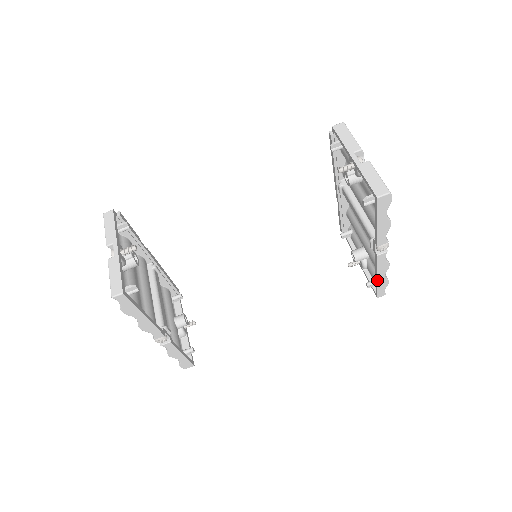
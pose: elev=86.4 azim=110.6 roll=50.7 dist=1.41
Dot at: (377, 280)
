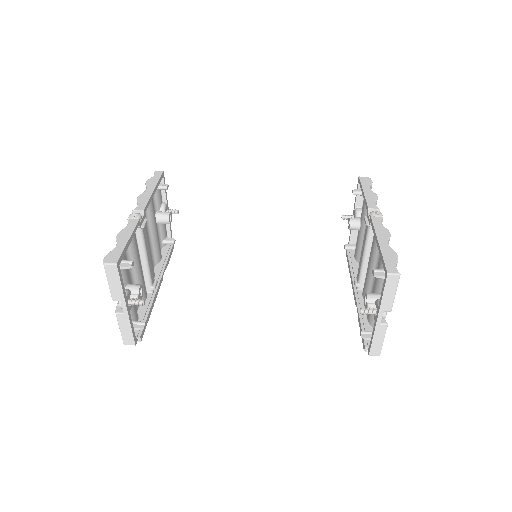
Dot at: (379, 245)
